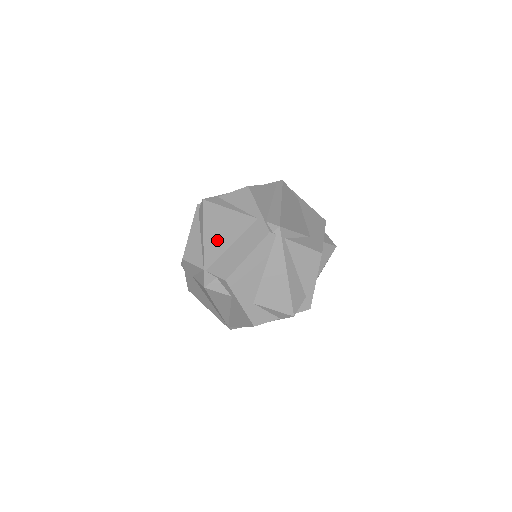
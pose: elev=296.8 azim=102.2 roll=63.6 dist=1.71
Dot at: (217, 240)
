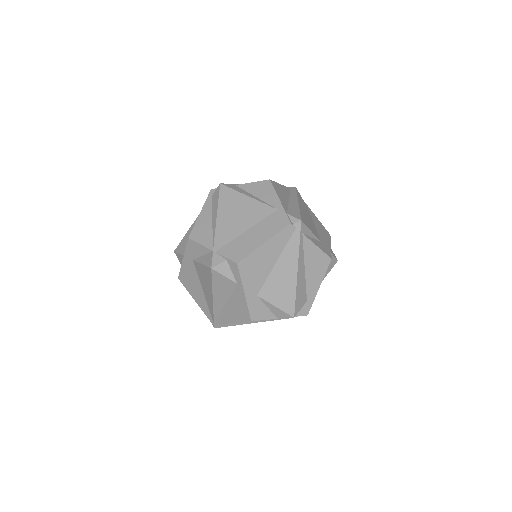
Dot at: (232, 224)
